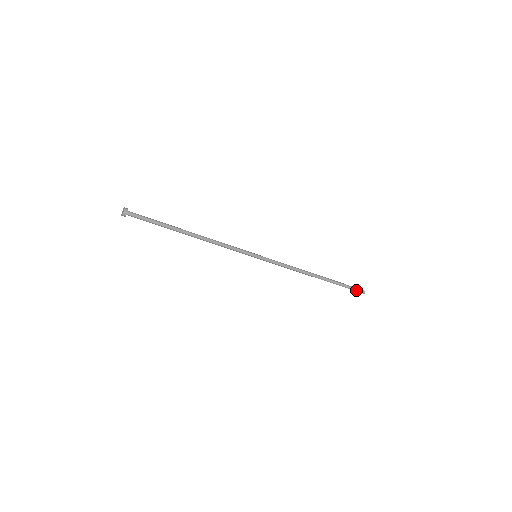
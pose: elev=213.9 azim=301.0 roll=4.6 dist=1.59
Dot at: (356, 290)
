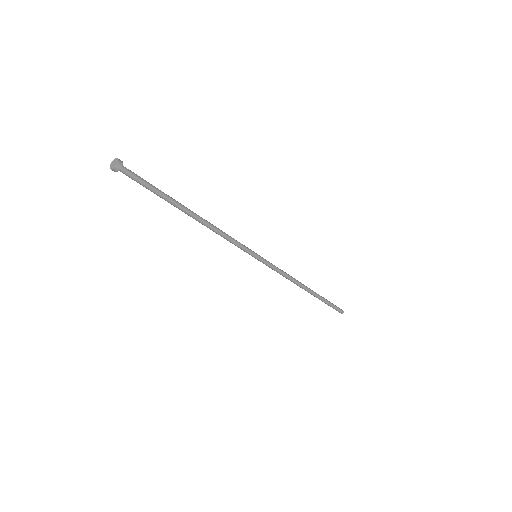
Dot at: (337, 309)
